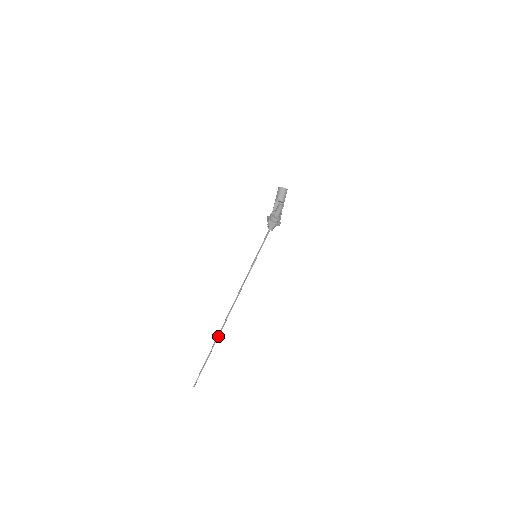
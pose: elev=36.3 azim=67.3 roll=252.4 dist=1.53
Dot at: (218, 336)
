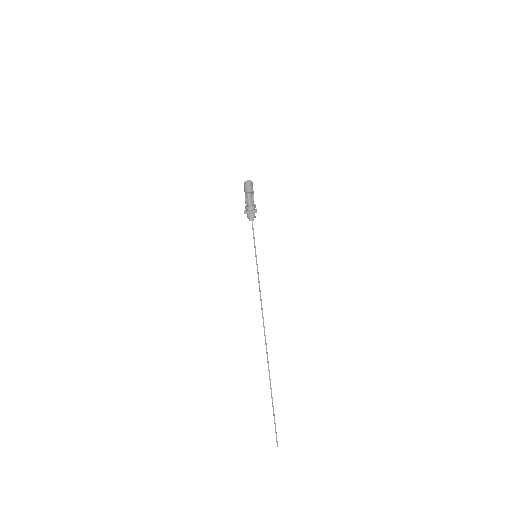
Dot at: (268, 365)
